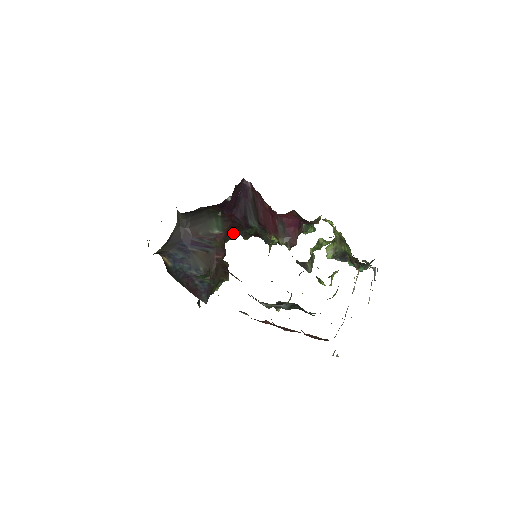
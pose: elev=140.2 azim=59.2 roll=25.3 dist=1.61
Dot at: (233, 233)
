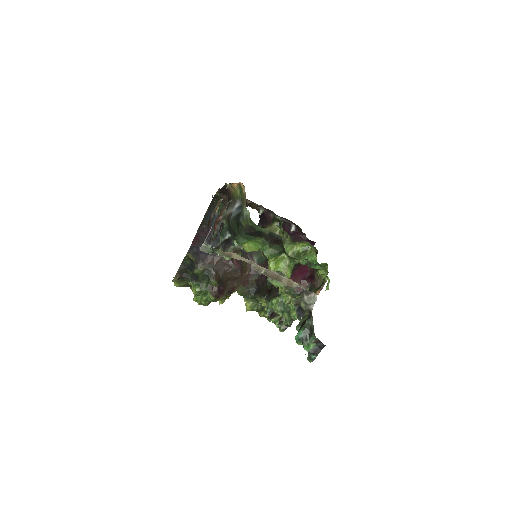
Dot at: (257, 292)
